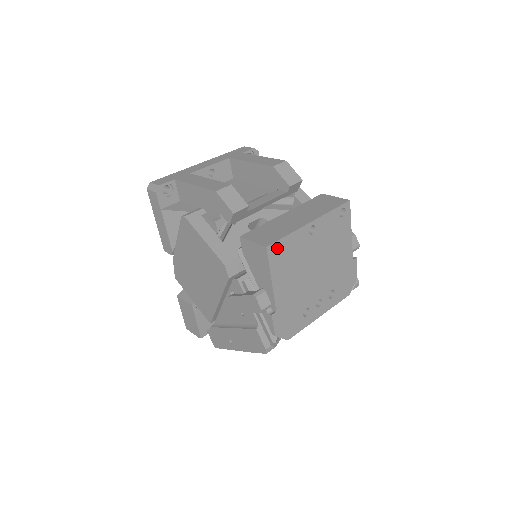
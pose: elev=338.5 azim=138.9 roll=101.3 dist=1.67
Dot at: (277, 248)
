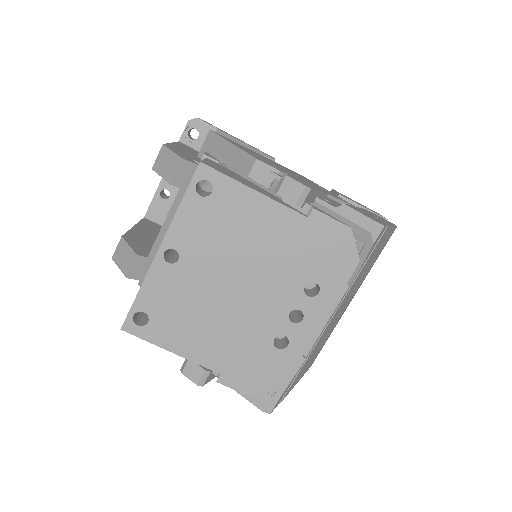
Dot at: (148, 311)
